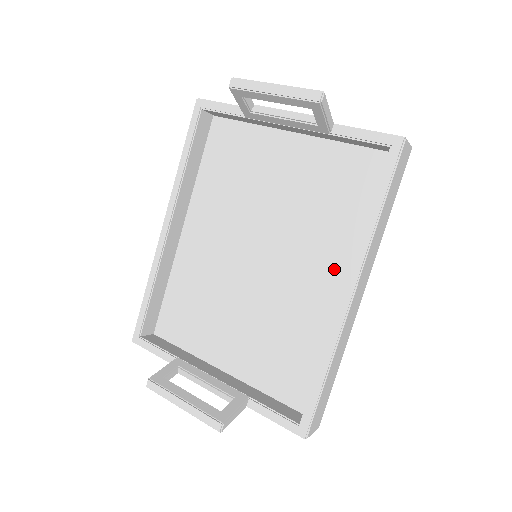
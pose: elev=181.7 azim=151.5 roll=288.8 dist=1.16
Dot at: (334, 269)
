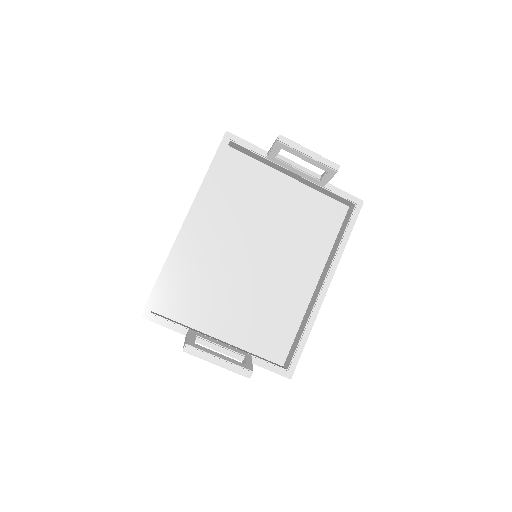
Dot at: (308, 271)
